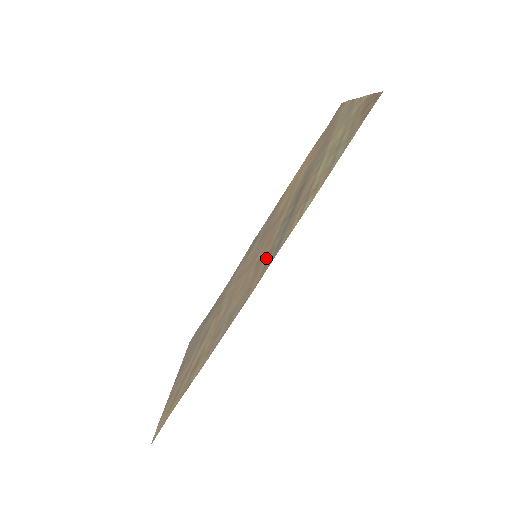
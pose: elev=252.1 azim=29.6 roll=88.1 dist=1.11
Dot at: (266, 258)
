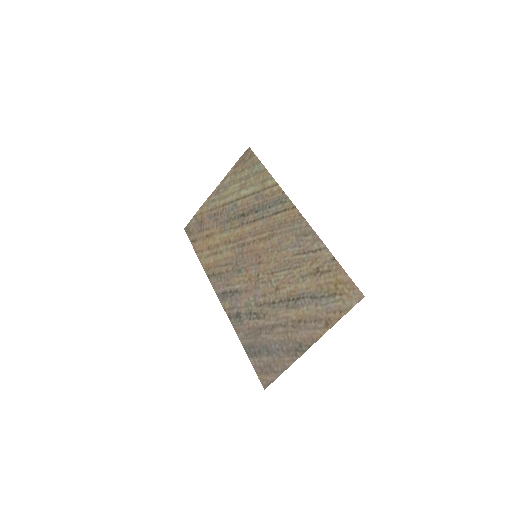
Dot at: (277, 217)
